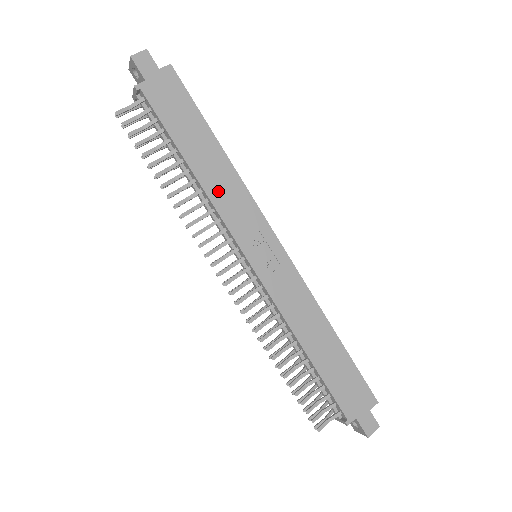
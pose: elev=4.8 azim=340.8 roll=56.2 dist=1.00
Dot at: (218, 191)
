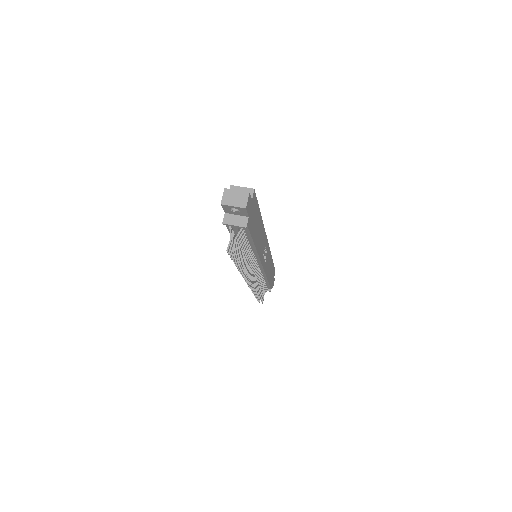
Dot at: (260, 245)
